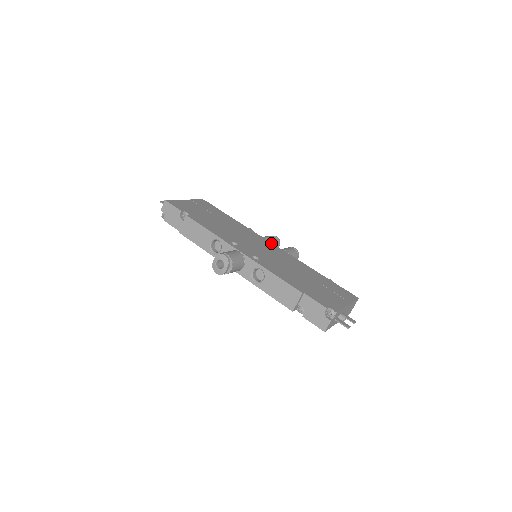
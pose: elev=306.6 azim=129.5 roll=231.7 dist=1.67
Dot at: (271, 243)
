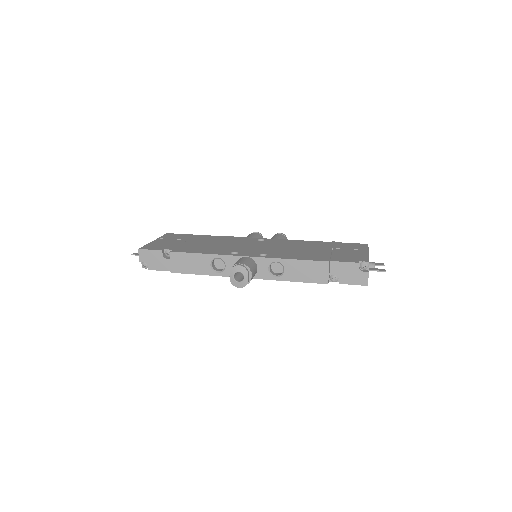
Dot at: (259, 238)
